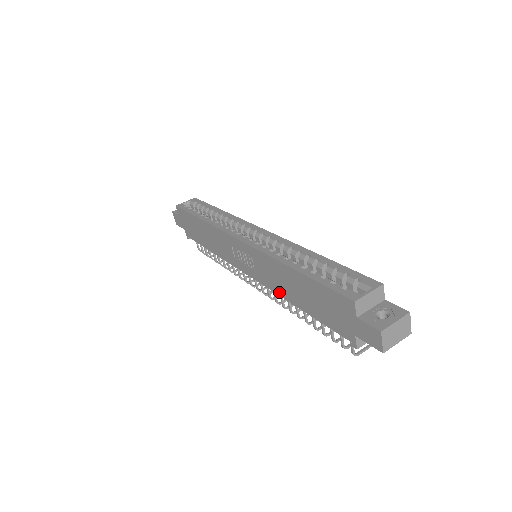
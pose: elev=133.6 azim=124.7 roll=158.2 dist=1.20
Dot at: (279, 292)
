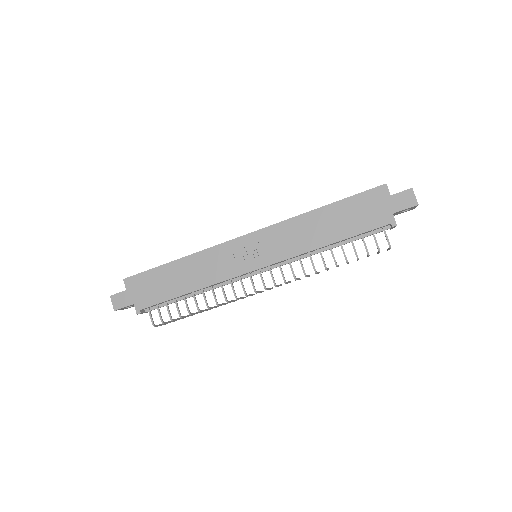
Dot at: (305, 249)
